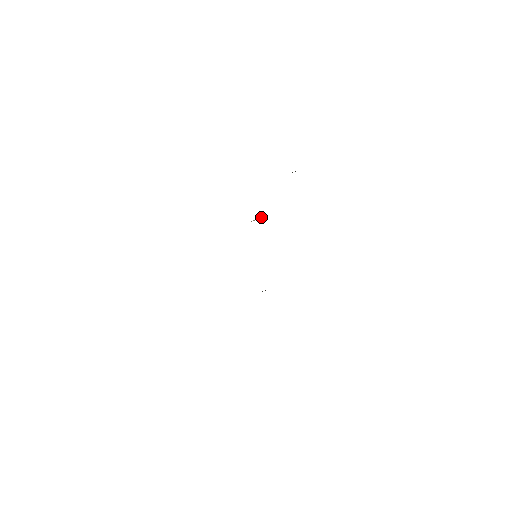
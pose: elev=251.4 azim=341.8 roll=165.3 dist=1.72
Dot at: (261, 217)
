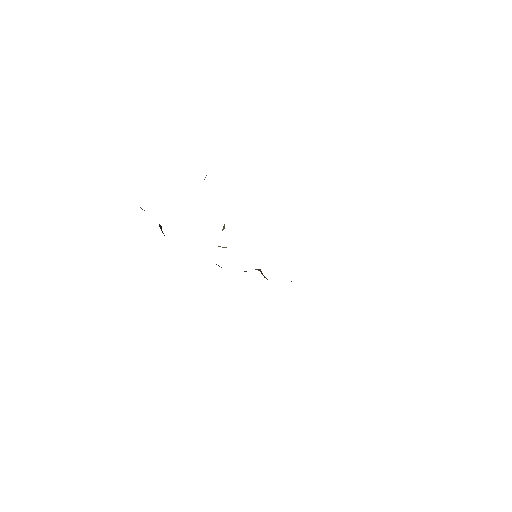
Dot at: (224, 226)
